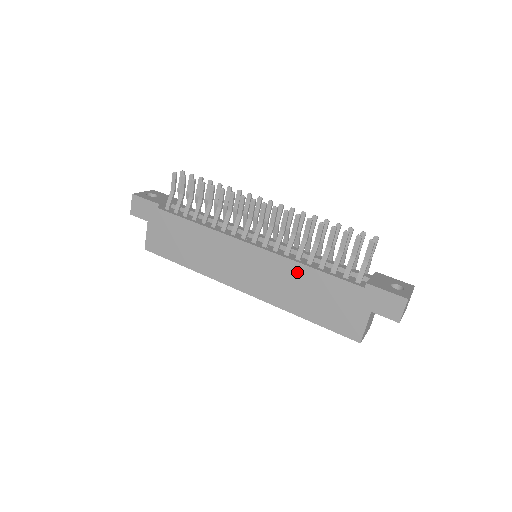
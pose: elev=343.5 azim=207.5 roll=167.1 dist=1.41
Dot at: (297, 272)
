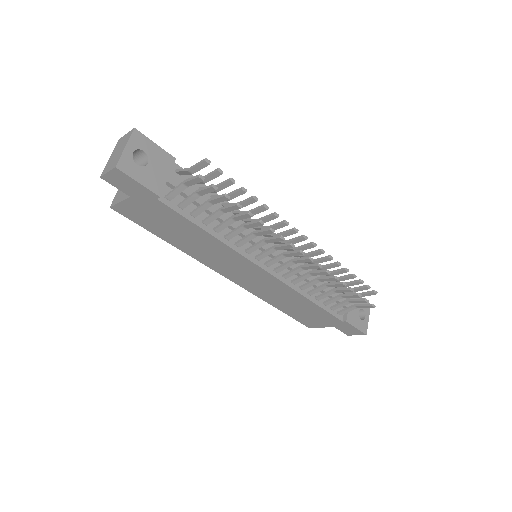
Dot at: (295, 297)
